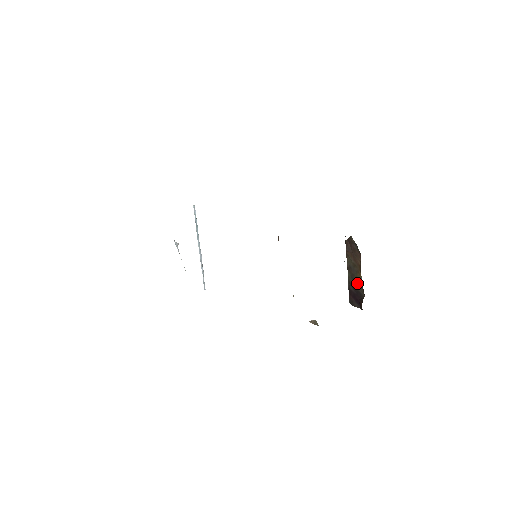
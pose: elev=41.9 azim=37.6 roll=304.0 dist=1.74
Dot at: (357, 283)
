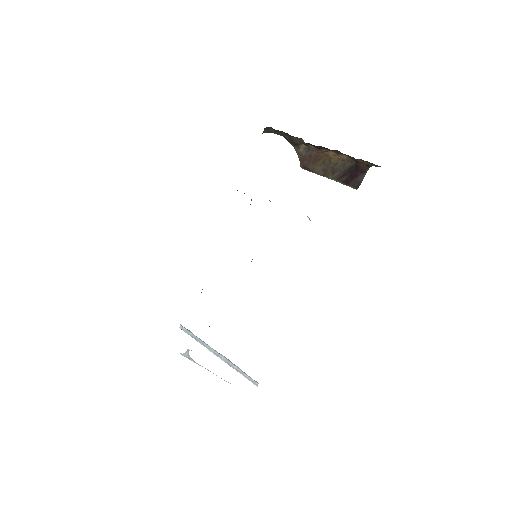
Dot at: (340, 167)
